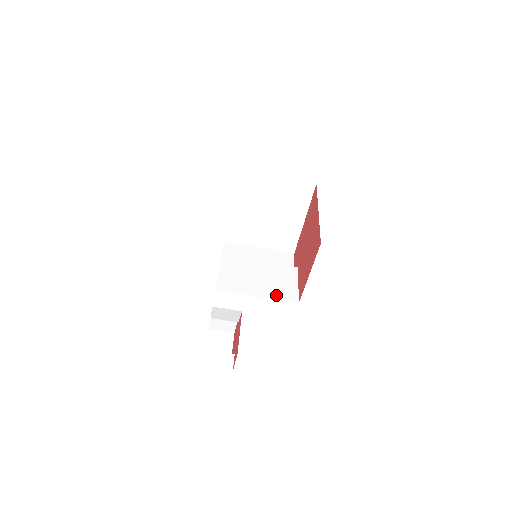
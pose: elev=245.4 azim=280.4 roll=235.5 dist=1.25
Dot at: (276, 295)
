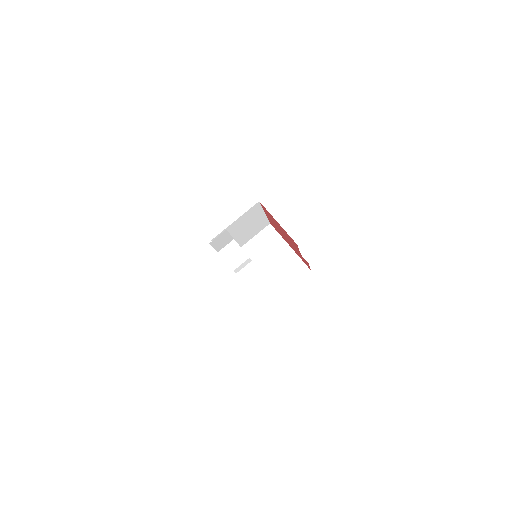
Dot at: occluded
